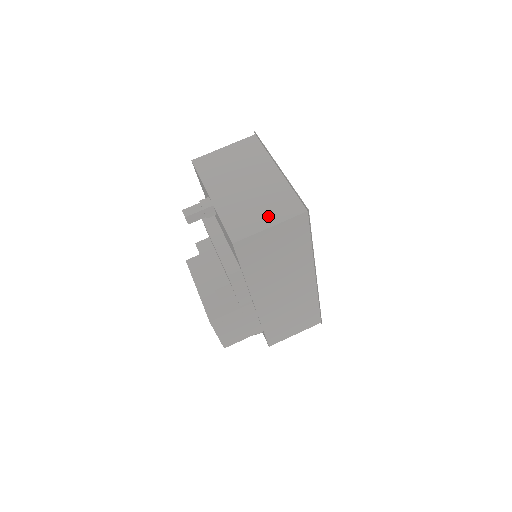
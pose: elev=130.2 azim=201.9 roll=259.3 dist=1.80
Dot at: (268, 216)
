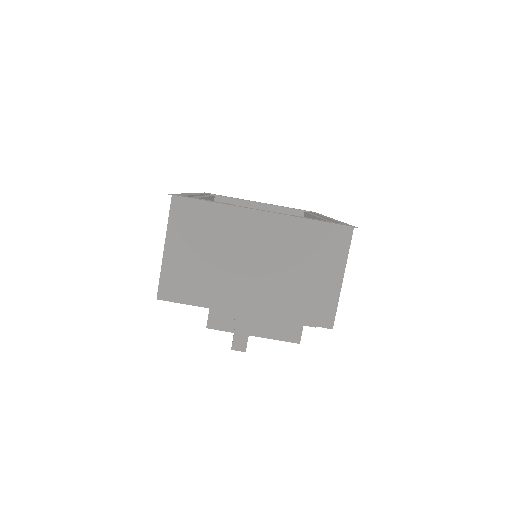
Dot at: (326, 272)
